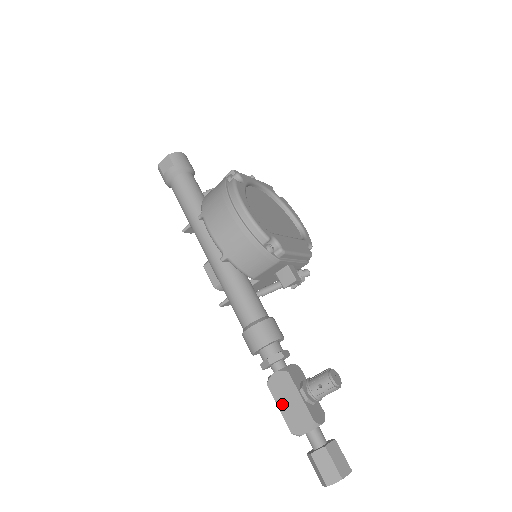
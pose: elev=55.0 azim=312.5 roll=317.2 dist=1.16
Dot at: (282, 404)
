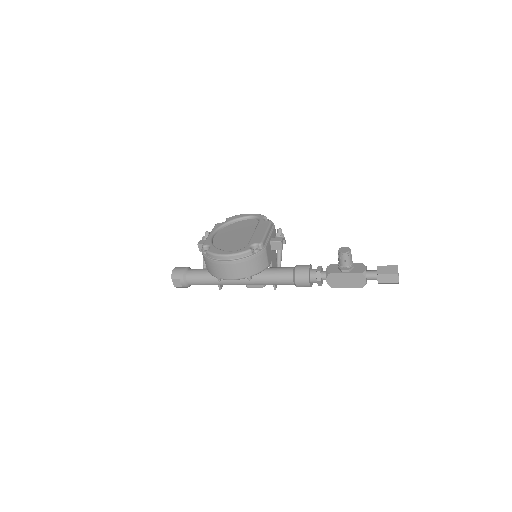
Dot at: (345, 285)
